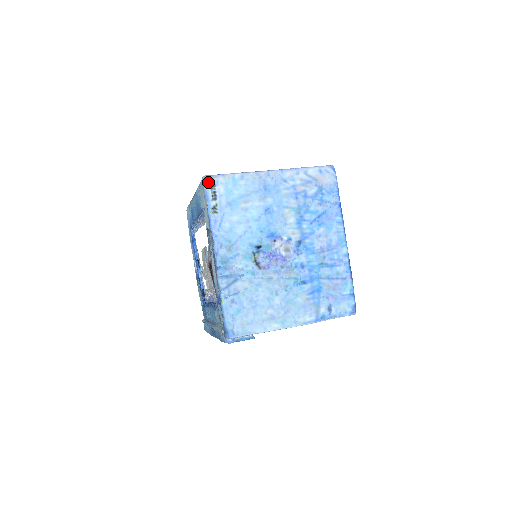
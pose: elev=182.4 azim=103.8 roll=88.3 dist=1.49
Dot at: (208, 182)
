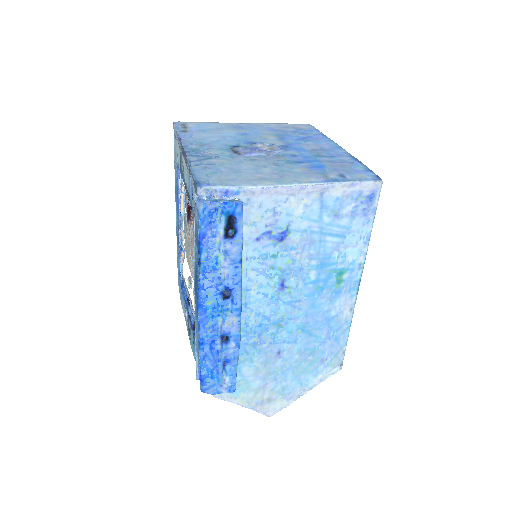
Dot at: (178, 123)
